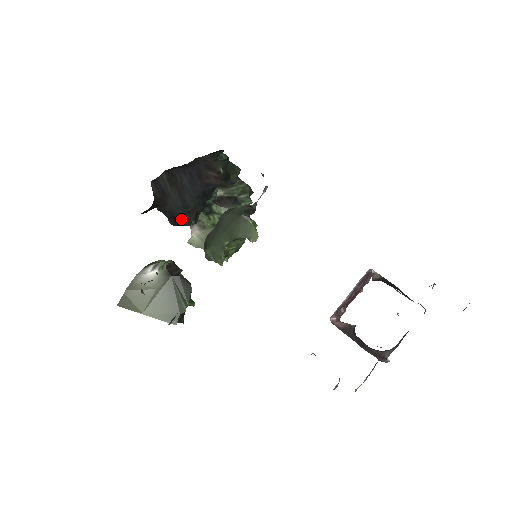
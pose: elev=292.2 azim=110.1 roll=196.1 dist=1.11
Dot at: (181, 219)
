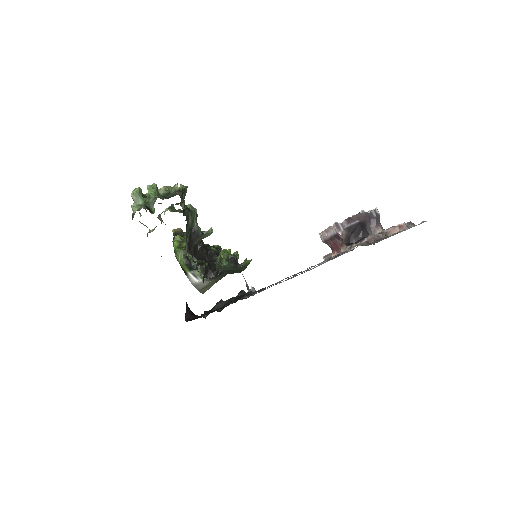
Dot at: occluded
